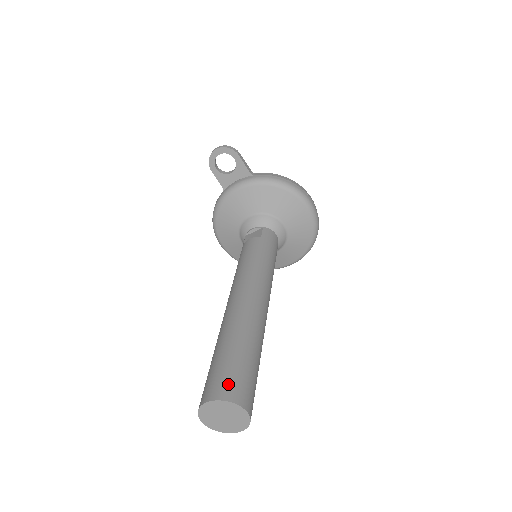
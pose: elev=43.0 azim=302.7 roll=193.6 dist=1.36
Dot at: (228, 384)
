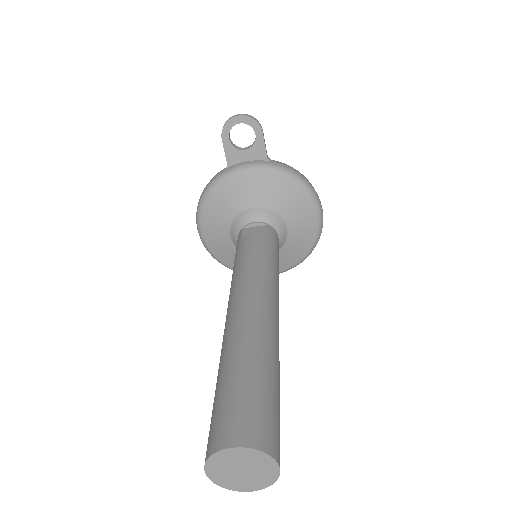
Dot at: (259, 425)
